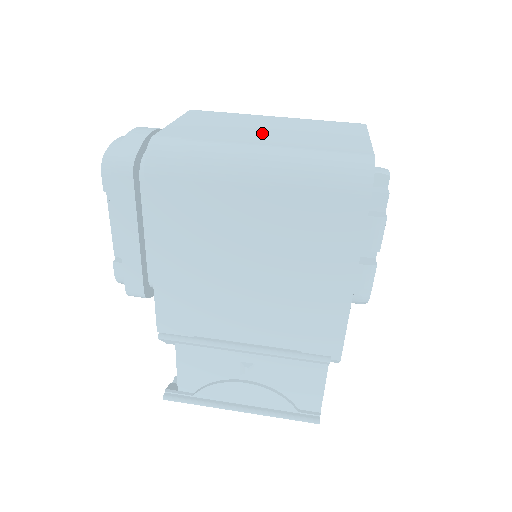
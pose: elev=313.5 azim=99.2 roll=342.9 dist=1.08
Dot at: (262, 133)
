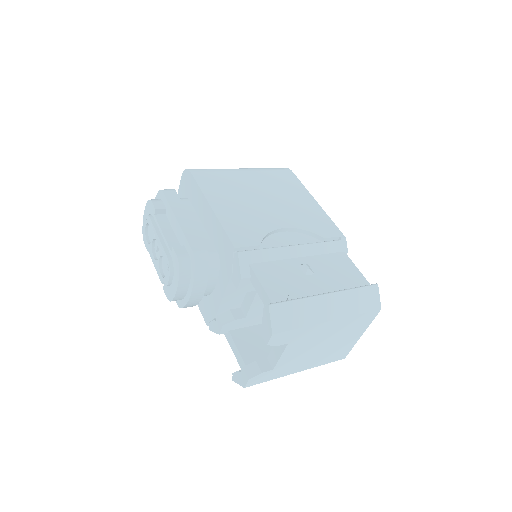
Dot at: occluded
